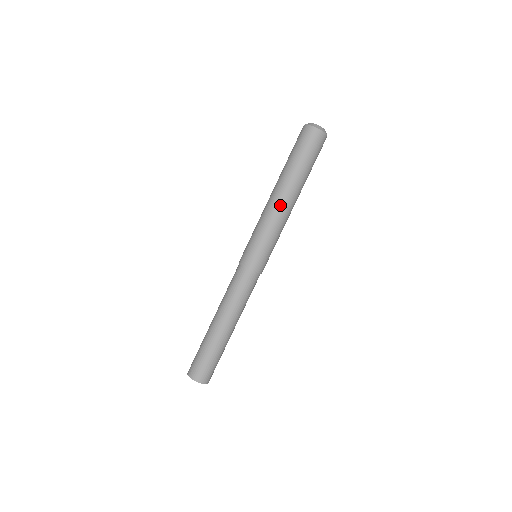
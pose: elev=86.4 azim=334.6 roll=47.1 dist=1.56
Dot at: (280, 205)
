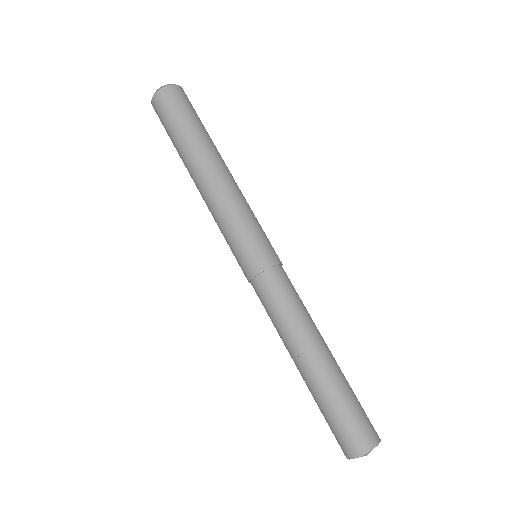
Dot at: (206, 189)
